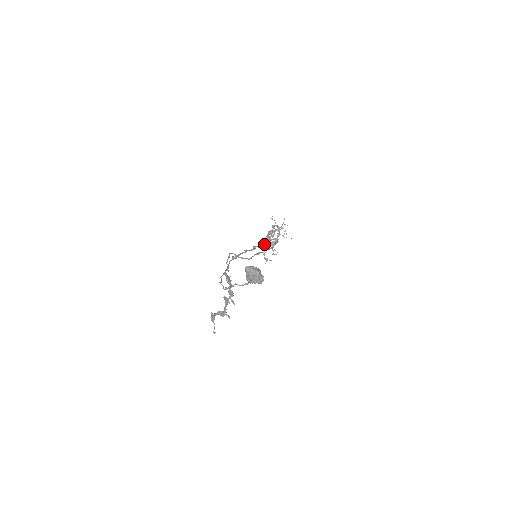
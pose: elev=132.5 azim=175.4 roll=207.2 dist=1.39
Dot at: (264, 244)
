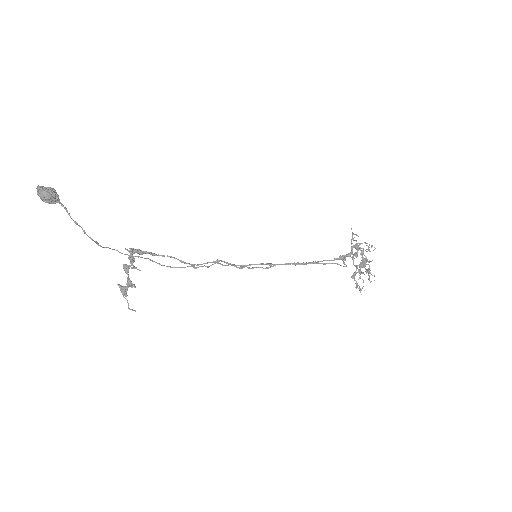
Dot at: (320, 261)
